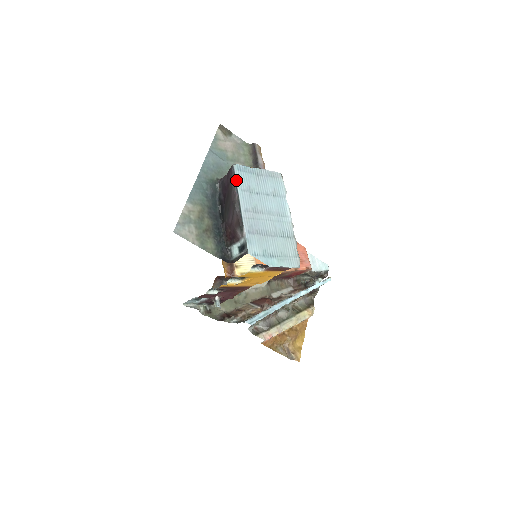
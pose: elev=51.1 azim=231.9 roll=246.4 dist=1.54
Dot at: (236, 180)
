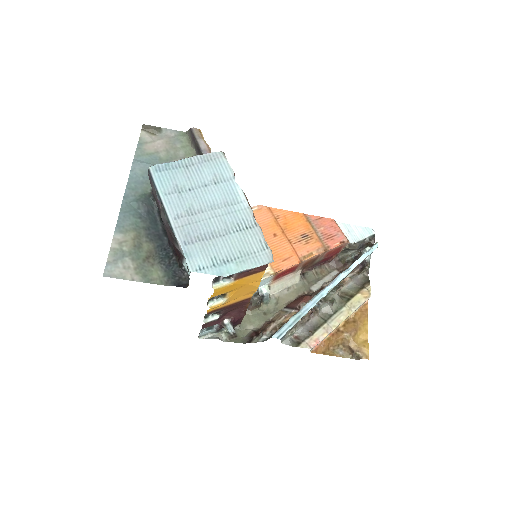
Dot at: (156, 185)
